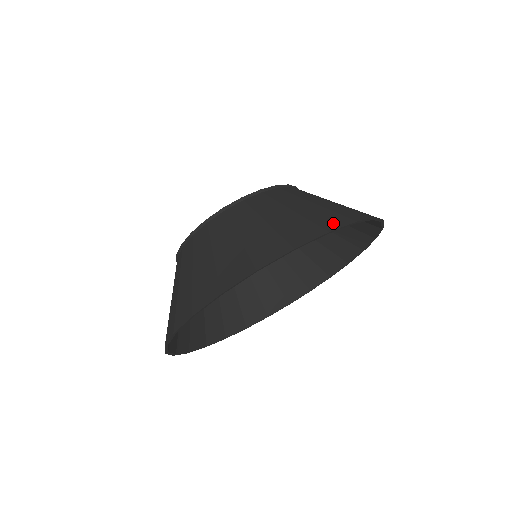
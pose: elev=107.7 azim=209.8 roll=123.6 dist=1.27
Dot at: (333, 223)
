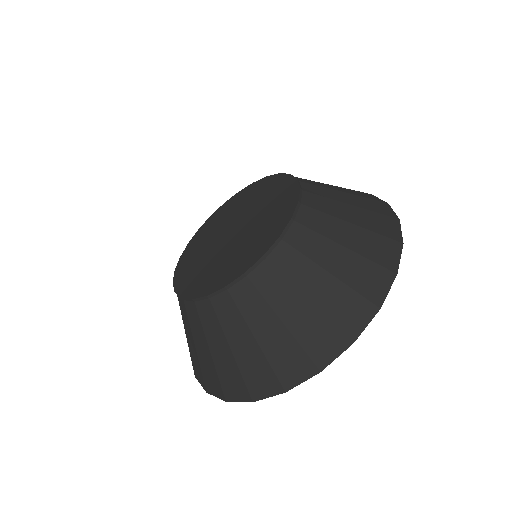
Dot at: (392, 229)
